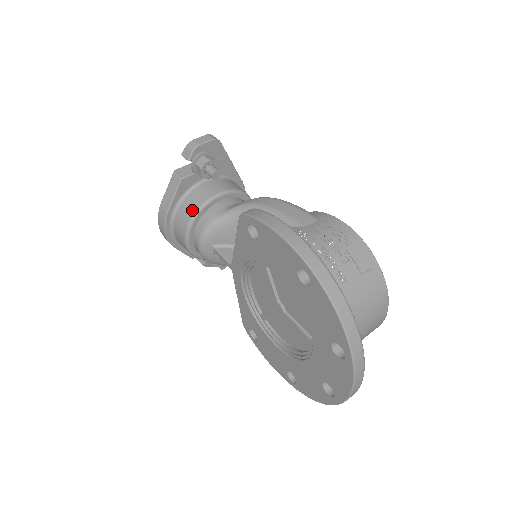
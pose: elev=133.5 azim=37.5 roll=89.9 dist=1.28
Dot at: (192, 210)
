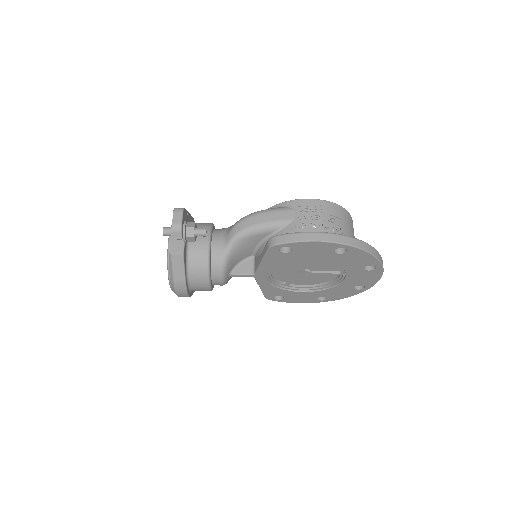
Dot at: (203, 266)
